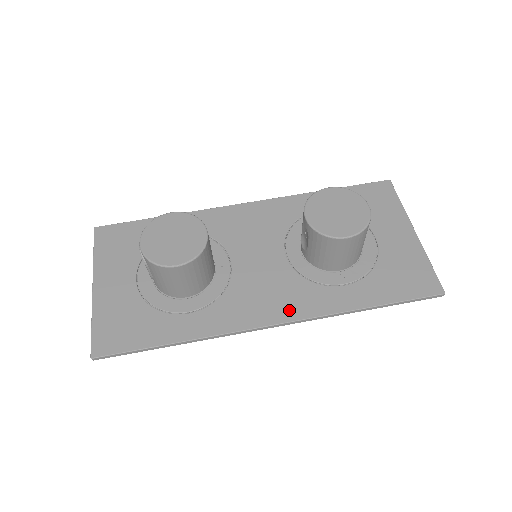
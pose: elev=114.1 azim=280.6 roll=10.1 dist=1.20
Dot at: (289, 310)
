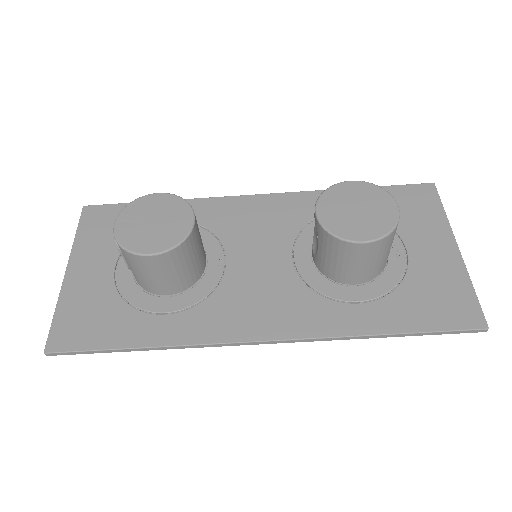
Dot at: (285, 325)
